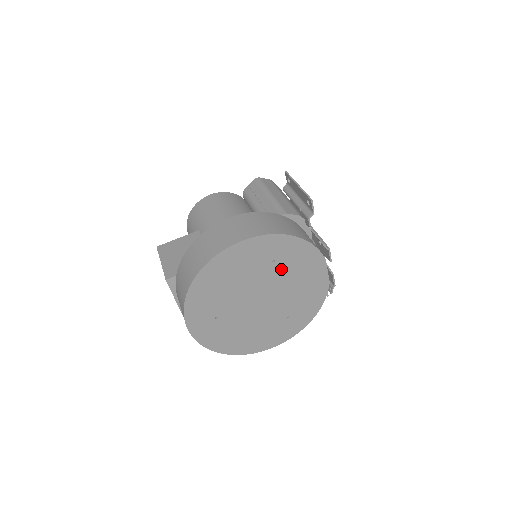
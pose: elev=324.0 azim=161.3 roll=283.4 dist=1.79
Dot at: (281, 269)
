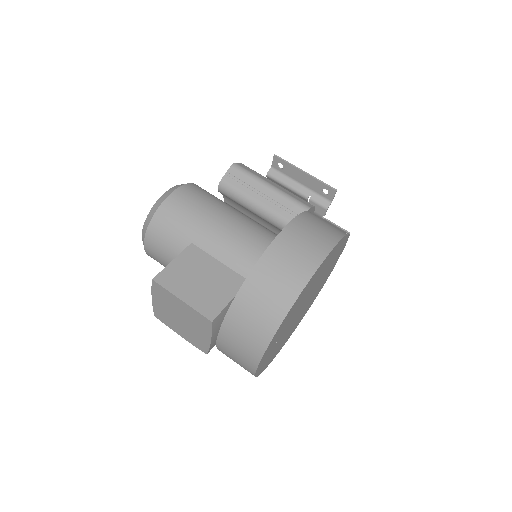
Dot at: occluded
